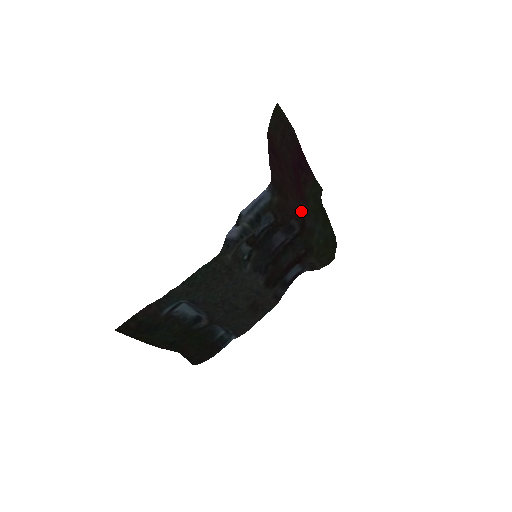
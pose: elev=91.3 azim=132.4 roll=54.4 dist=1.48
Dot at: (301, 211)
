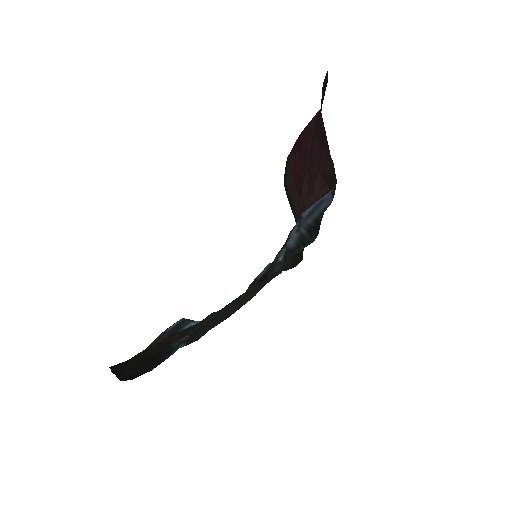
Dot at: (304, 207)
